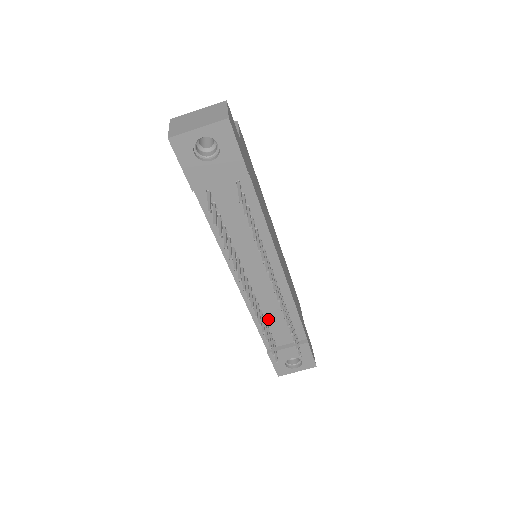
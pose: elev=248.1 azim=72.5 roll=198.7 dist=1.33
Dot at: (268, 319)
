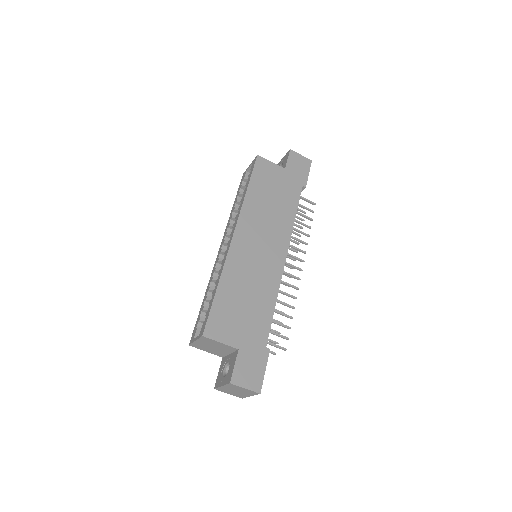
Dot at: occluded
